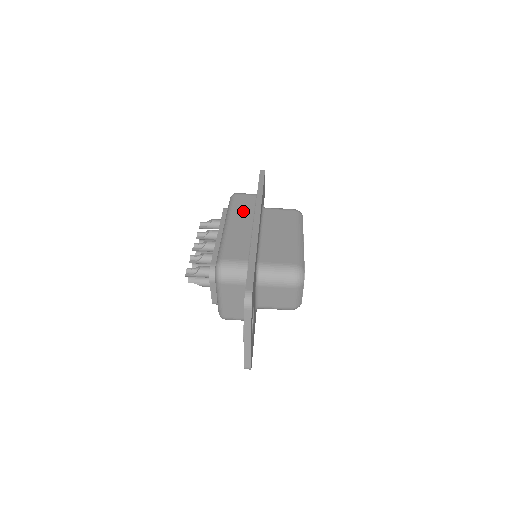
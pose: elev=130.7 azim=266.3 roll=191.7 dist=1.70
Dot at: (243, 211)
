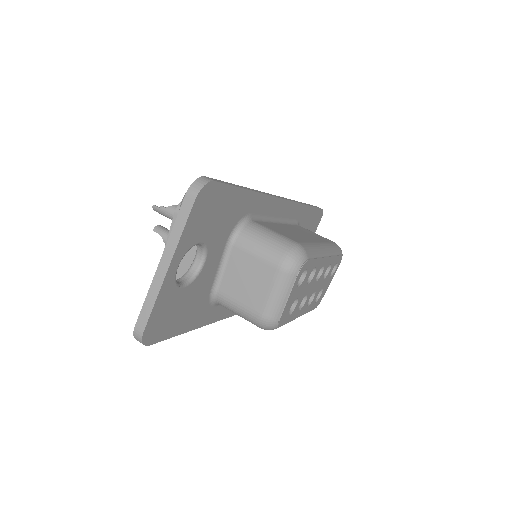
Dot at: occluded
